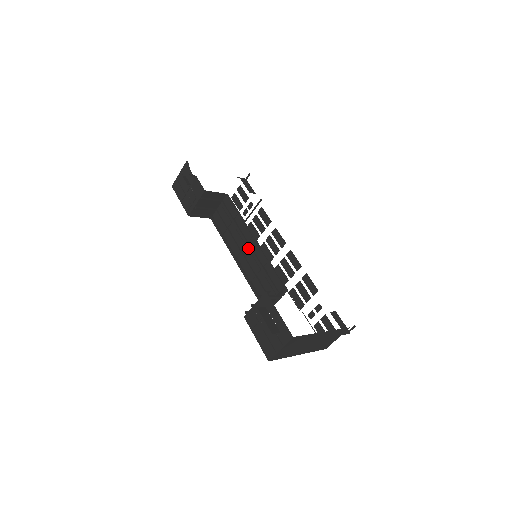
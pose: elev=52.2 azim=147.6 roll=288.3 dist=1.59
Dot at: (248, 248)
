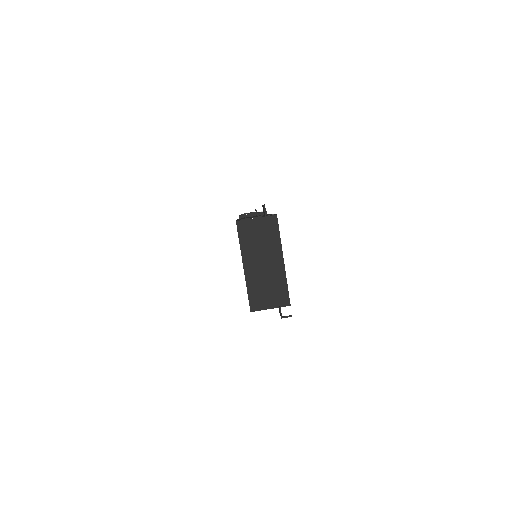
Dot at: occluded
